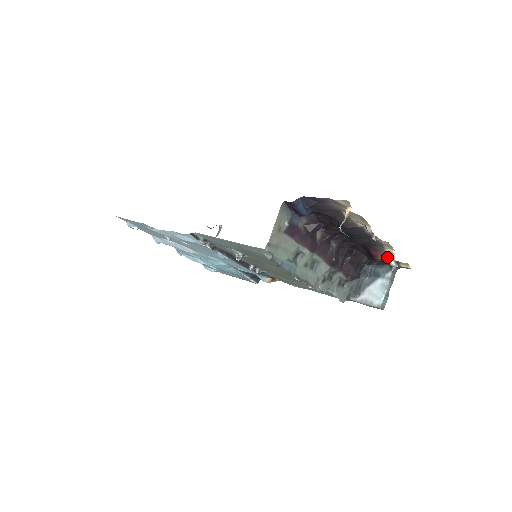
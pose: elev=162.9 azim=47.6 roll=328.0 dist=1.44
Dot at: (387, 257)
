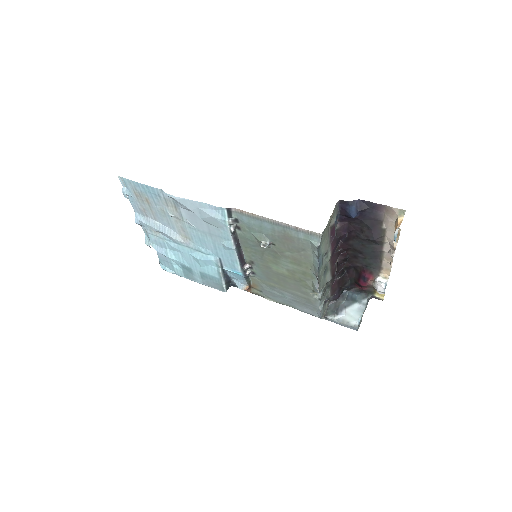
Dot at: (381, 280)
